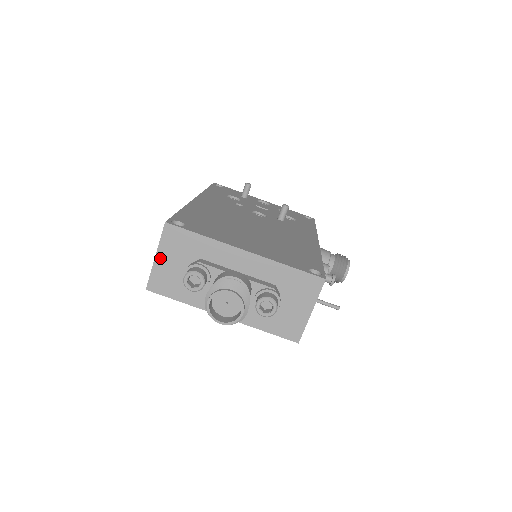
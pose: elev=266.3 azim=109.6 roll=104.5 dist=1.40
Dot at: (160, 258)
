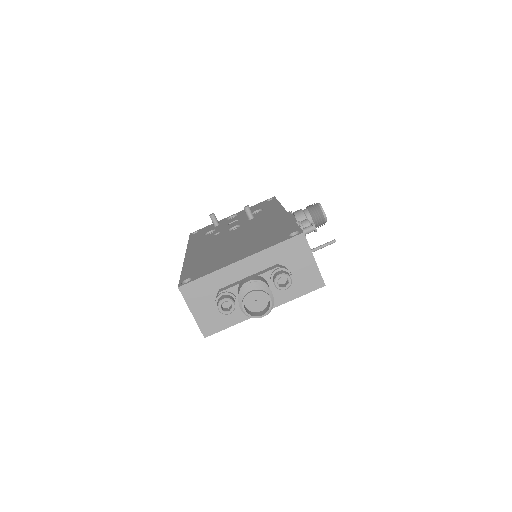
Dot at: (195, 311)
